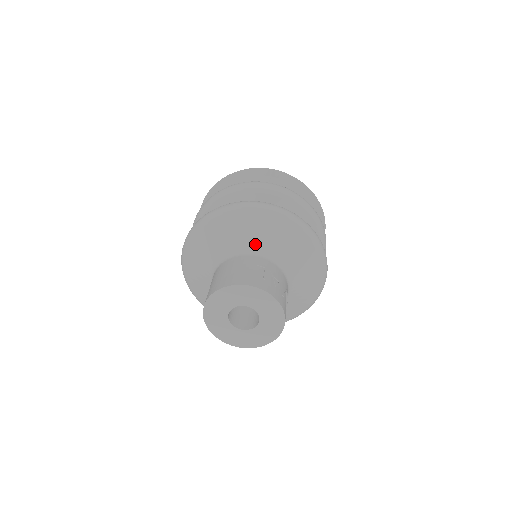
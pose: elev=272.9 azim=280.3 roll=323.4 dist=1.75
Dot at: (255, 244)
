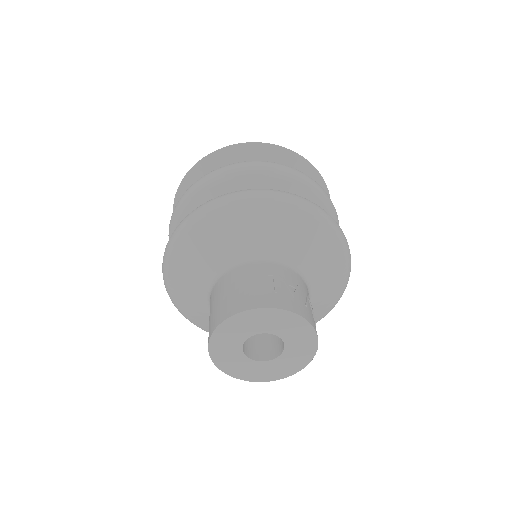
Dot at: (251, 247)
